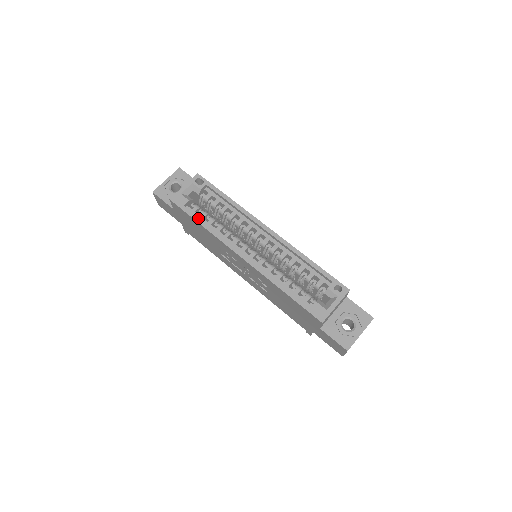
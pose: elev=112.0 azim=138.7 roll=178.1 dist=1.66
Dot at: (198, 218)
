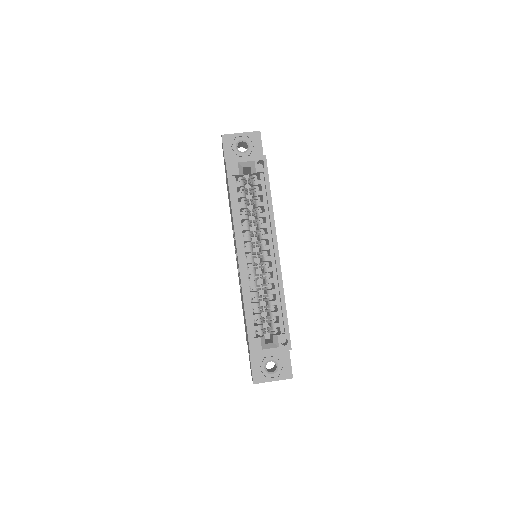
Dot at: (233, 196)
